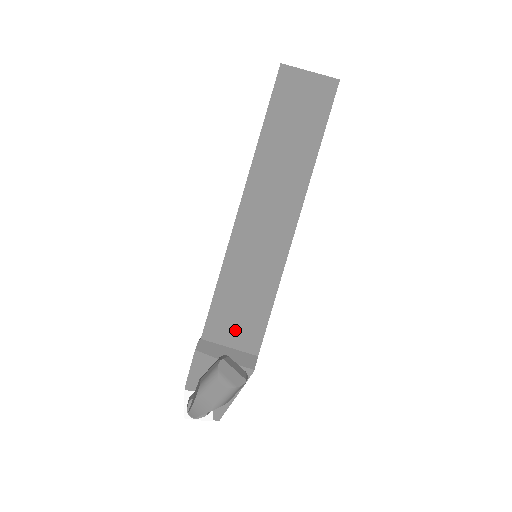
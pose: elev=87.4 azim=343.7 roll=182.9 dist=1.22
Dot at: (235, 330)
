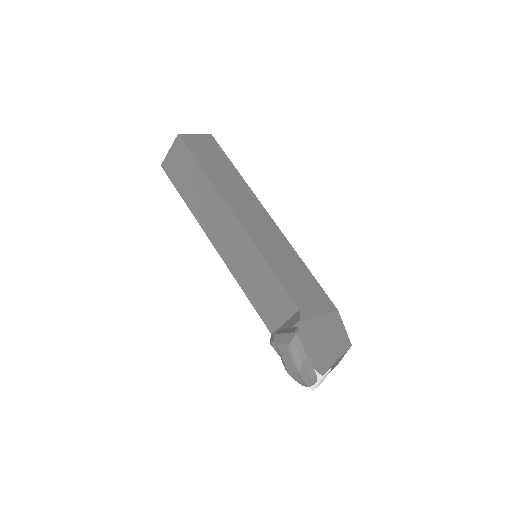
Dot at: (277, 309)
